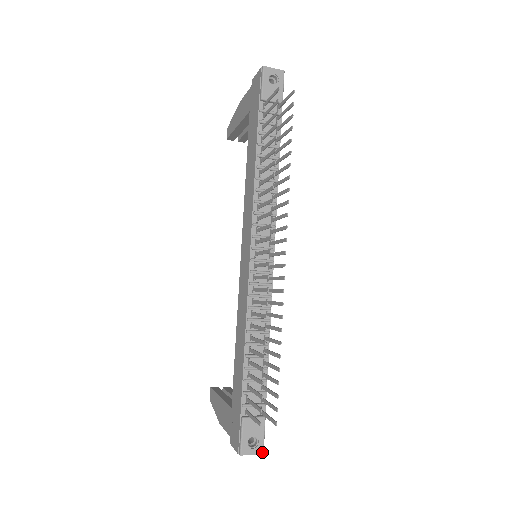
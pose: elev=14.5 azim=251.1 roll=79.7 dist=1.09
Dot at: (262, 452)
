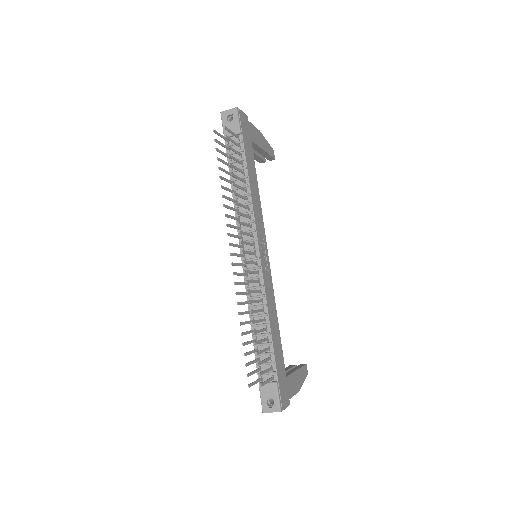
Dot at: (279, 410)
